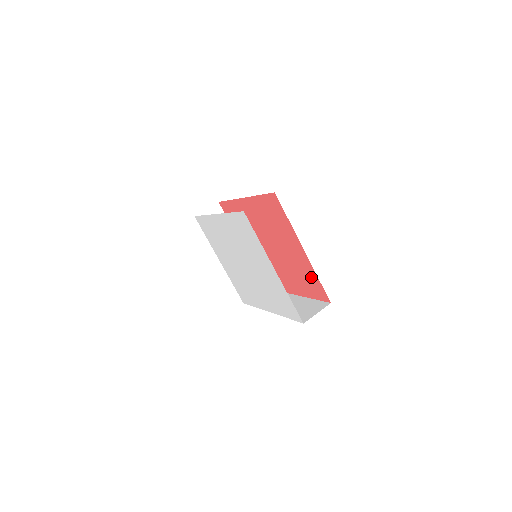
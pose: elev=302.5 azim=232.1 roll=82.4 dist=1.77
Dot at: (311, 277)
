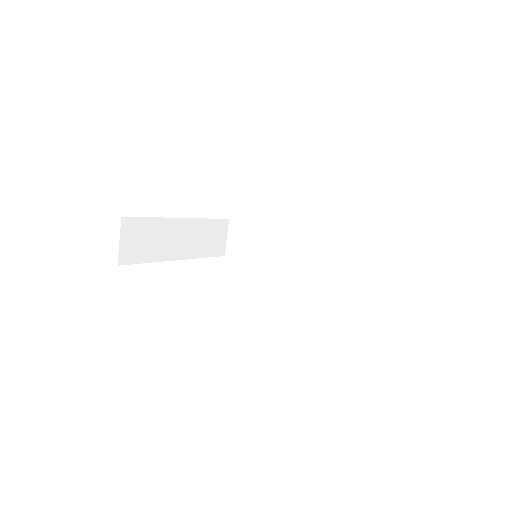
Dot at: occluded
